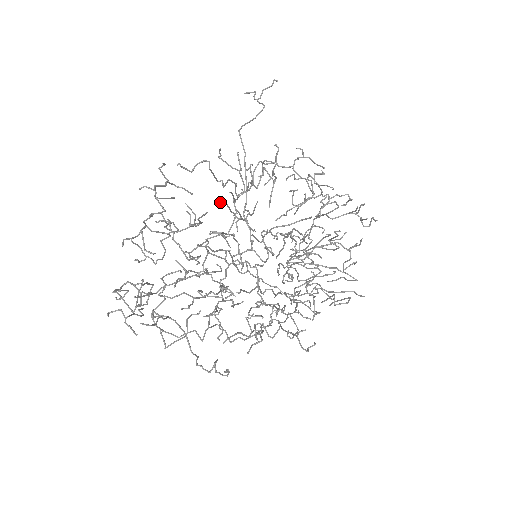
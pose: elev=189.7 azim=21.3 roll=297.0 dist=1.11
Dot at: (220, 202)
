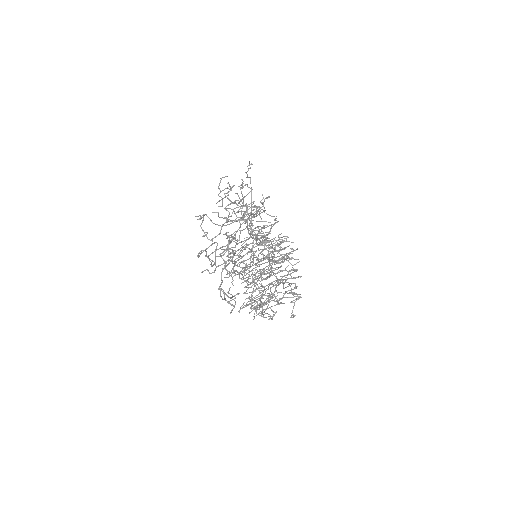
Dot at: (250, 213)
